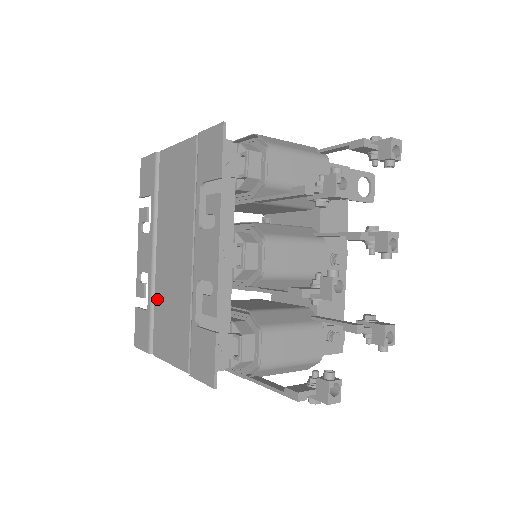
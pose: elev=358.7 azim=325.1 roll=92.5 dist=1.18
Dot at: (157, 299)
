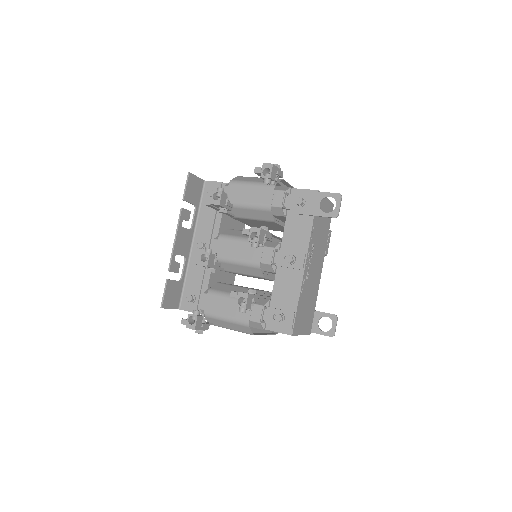
Dot at: occluded
